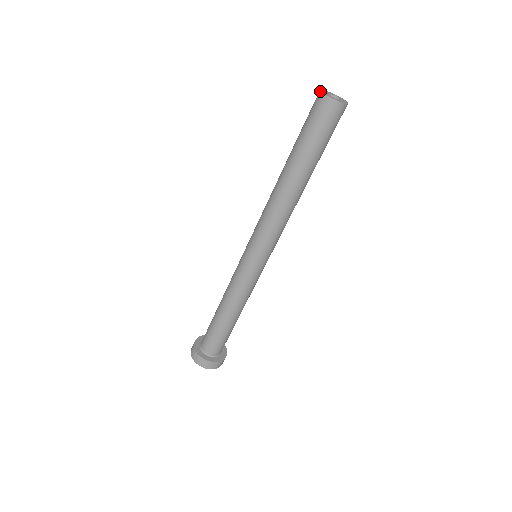
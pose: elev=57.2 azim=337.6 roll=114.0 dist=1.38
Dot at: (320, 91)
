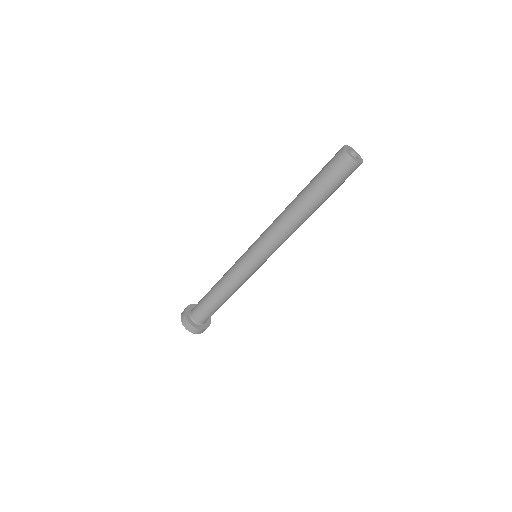
Dot at: (343, 146)
